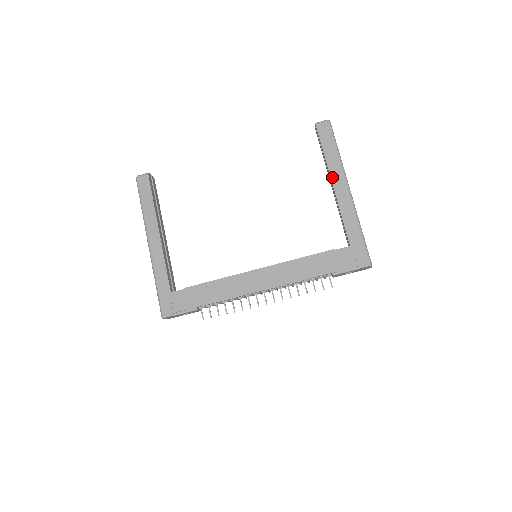
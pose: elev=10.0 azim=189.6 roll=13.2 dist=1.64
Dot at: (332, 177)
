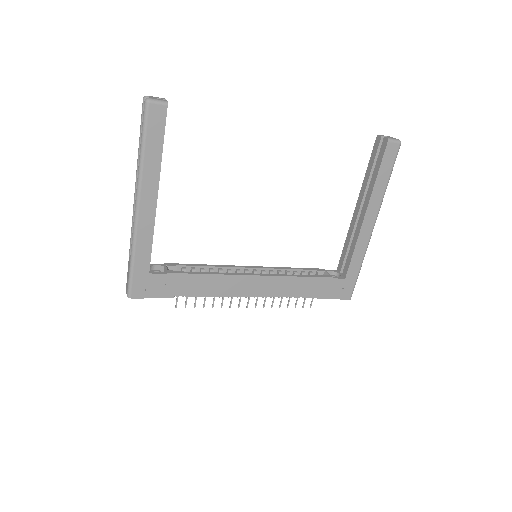
Dot at: (369, 208)
